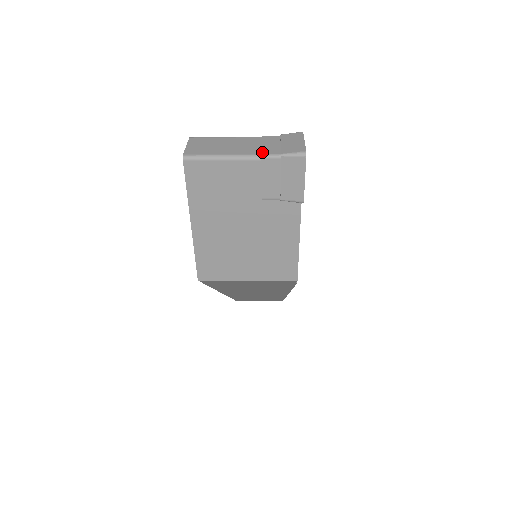
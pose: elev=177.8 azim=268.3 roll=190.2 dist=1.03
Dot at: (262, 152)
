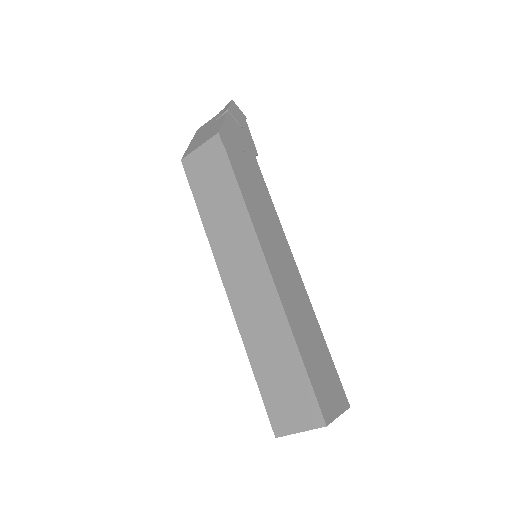
Dot at: occluded
